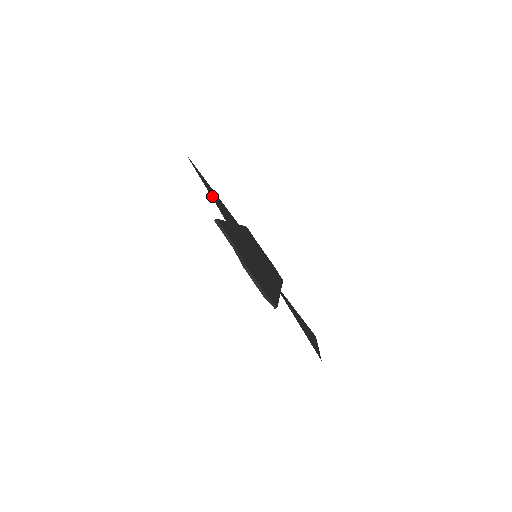
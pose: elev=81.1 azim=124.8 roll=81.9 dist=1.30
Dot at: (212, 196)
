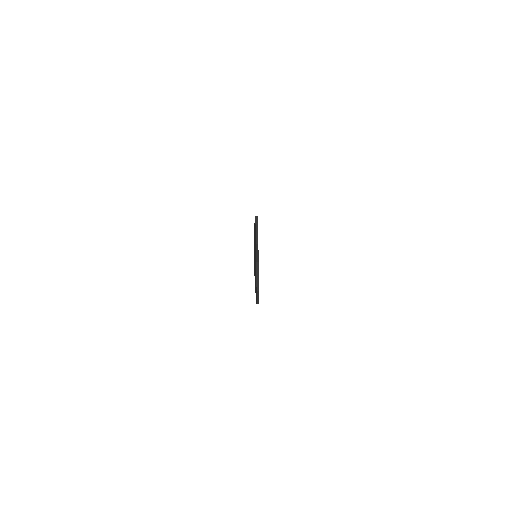
Dot at: occluded
